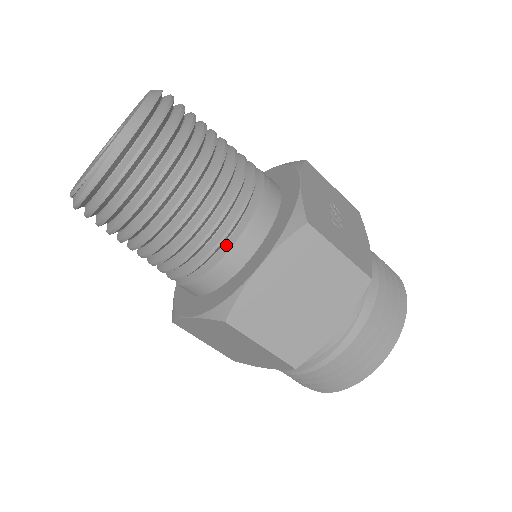
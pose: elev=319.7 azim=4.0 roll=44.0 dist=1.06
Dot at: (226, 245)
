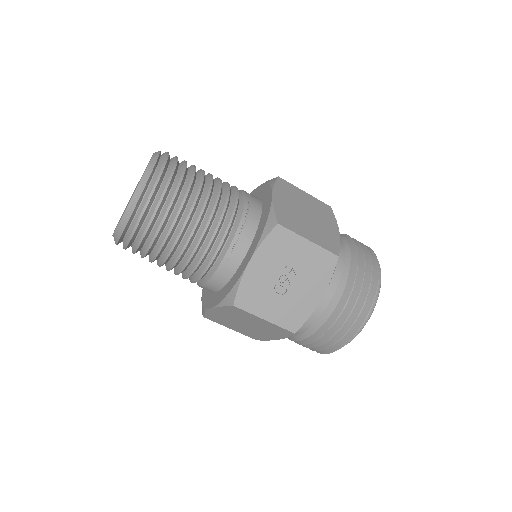
Dot at: (201, 281)
